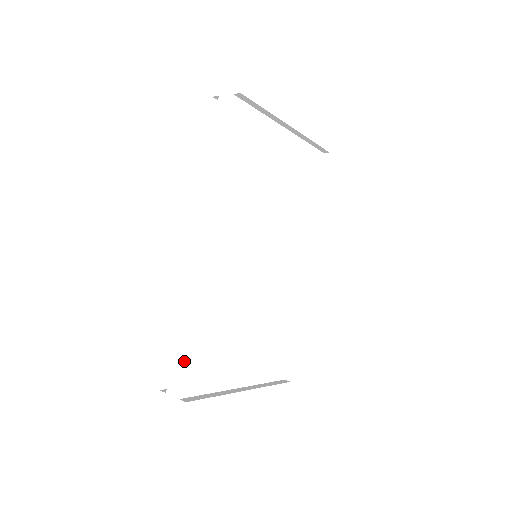
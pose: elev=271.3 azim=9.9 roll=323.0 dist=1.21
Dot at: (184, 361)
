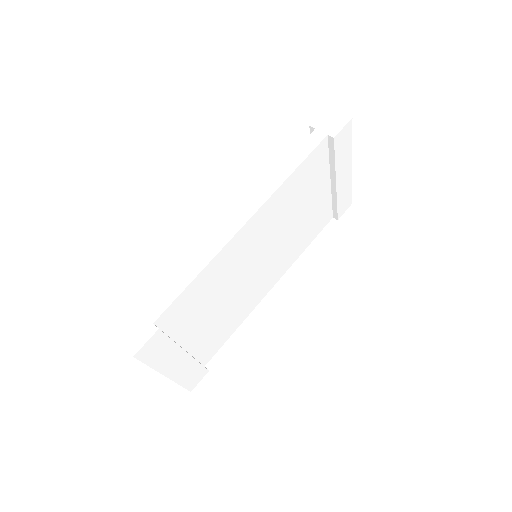
Dot at: (176, 296)
